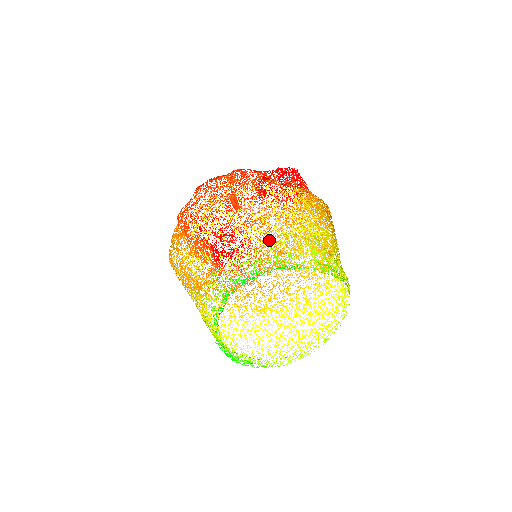
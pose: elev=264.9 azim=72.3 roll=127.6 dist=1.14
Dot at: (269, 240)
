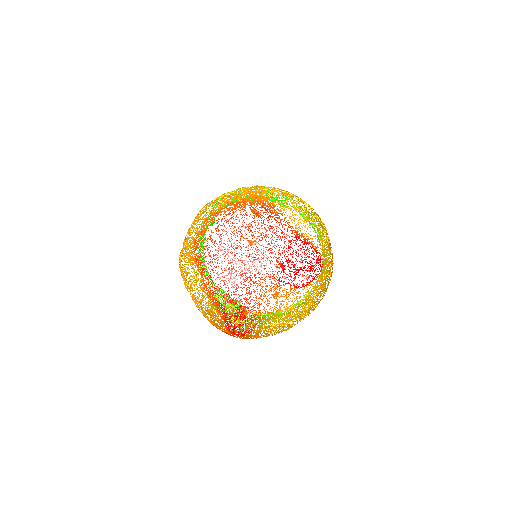
Dot at: (273, 311)
